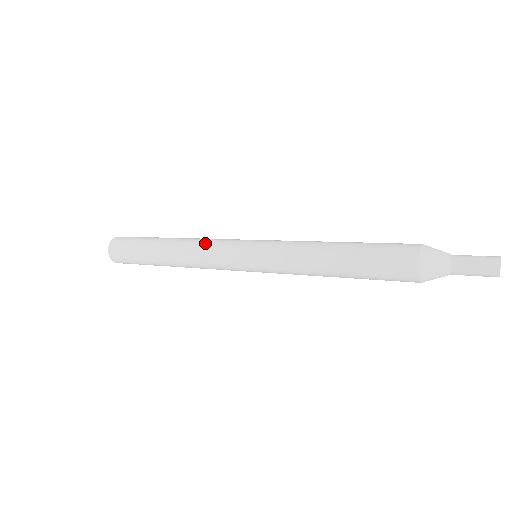
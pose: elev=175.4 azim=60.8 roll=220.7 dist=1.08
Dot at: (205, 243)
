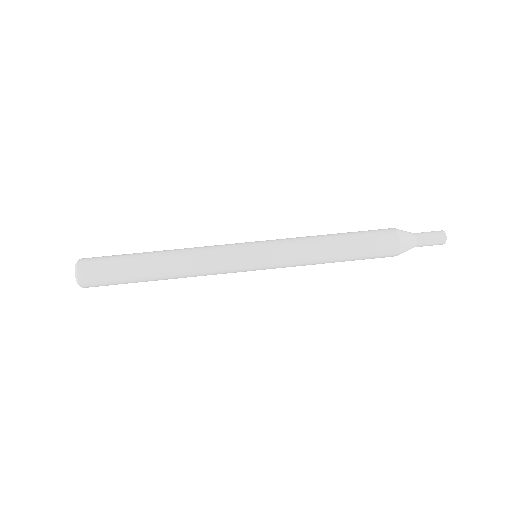
Dot at: (206, 260)
